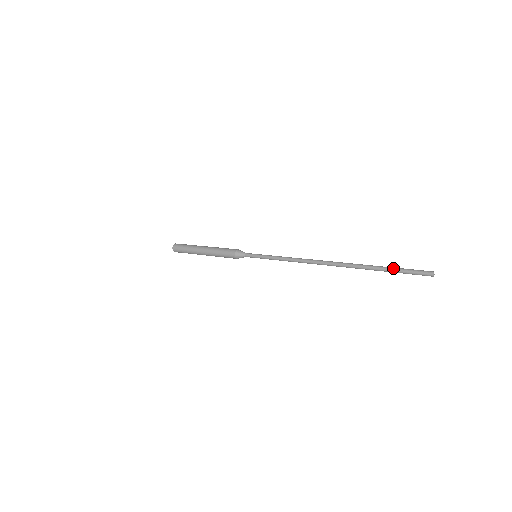
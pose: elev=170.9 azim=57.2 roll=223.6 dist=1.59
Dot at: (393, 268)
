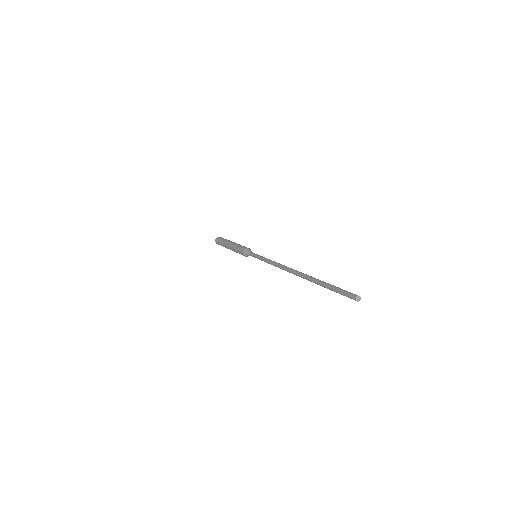
Dot at: (330, 287)
